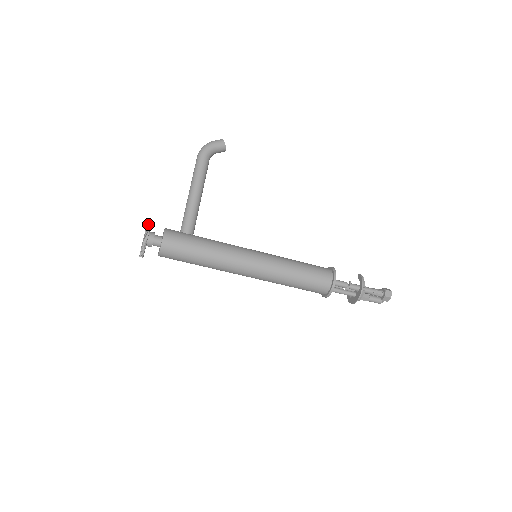
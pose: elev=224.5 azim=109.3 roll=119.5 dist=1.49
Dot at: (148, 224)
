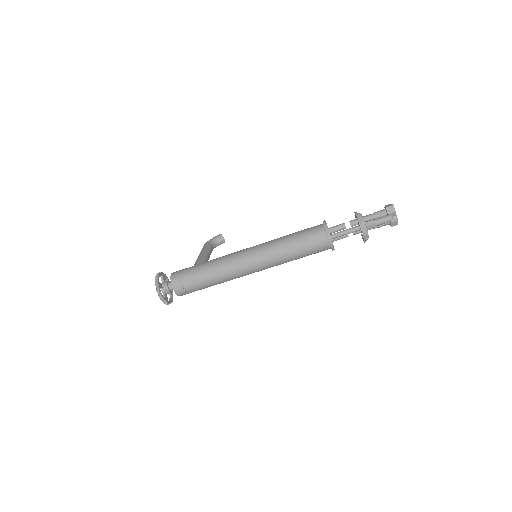
Dot at: occluded
